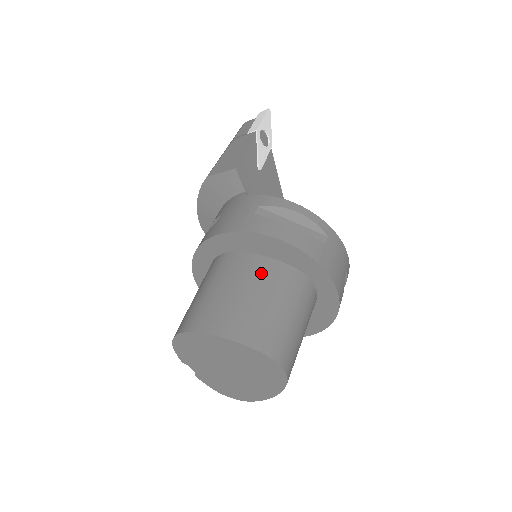
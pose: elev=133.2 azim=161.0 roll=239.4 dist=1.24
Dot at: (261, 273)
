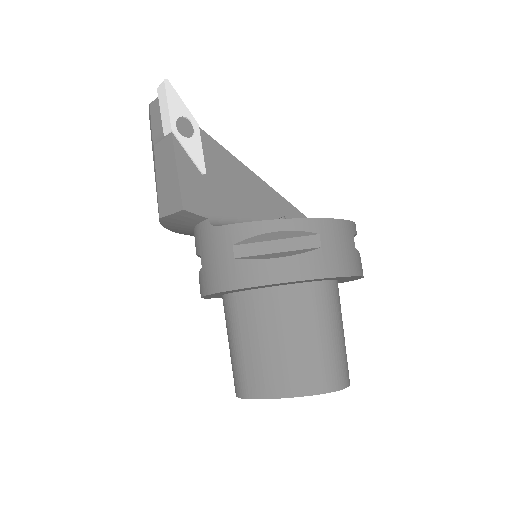
Dot at: (275, 311)
